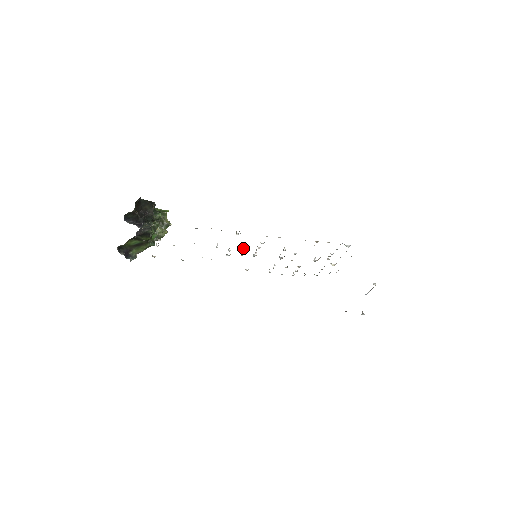
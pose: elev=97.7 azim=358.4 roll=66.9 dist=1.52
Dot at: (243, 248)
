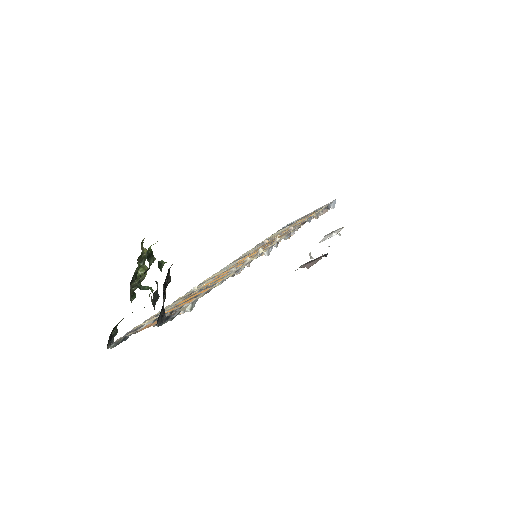
Dot at: occluded
